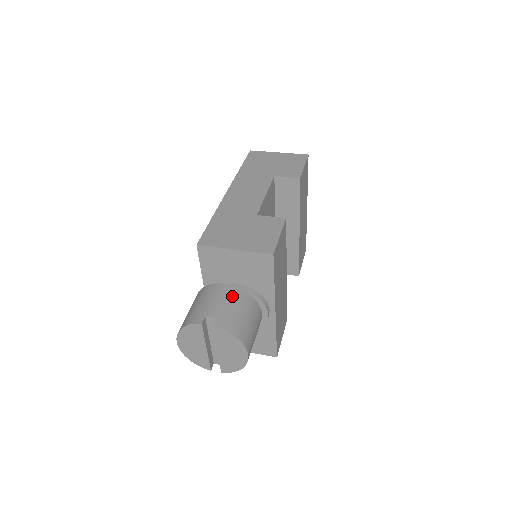
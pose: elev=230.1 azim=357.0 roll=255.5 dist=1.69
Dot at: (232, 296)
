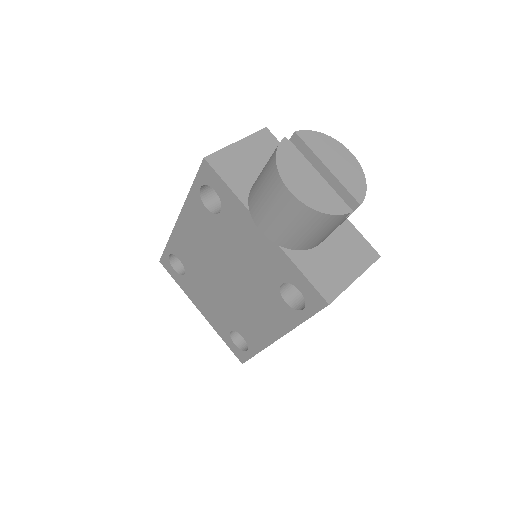
Dot at: occluded
